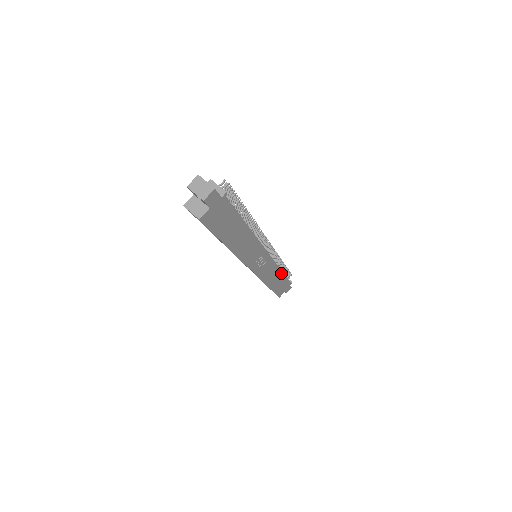
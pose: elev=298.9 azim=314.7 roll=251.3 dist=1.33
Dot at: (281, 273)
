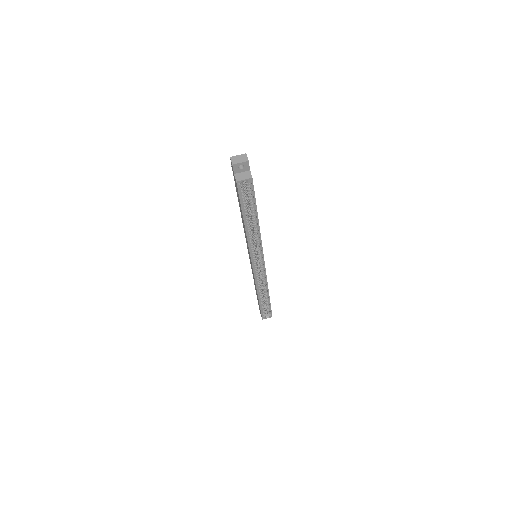
Dot at: occluded
